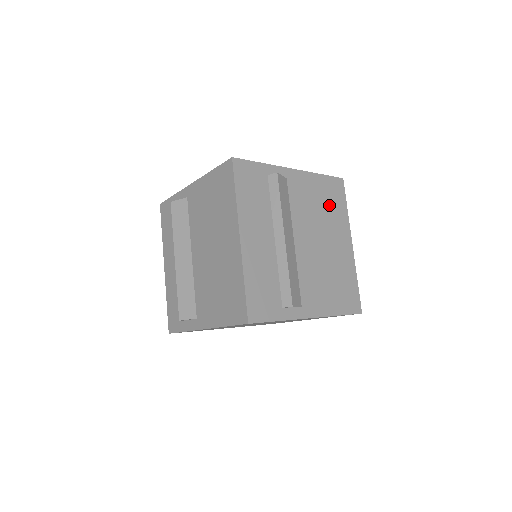
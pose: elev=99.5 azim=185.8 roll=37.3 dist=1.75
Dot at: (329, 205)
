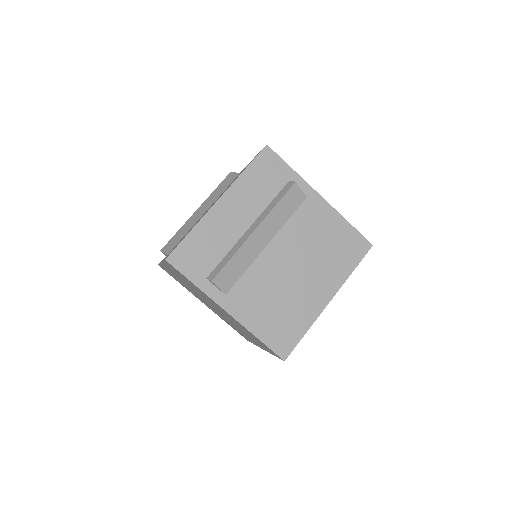
Dot at: (334, 251)
